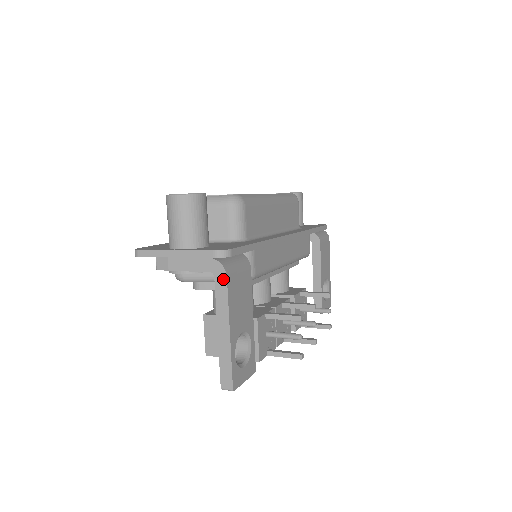
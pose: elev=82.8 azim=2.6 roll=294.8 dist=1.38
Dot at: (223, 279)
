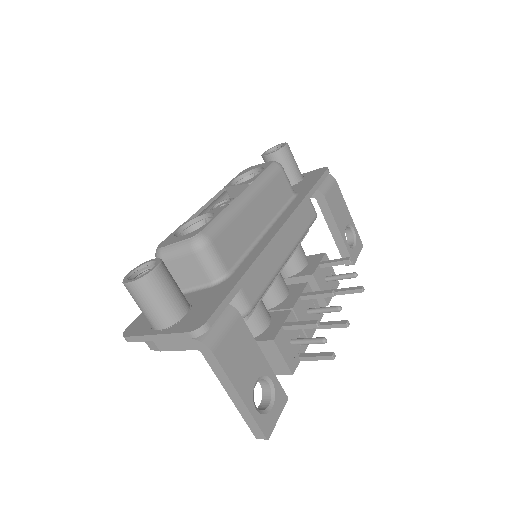
Dot at: (210, 355)
